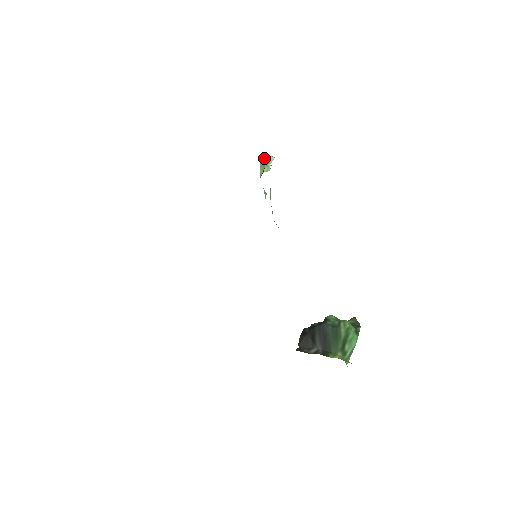
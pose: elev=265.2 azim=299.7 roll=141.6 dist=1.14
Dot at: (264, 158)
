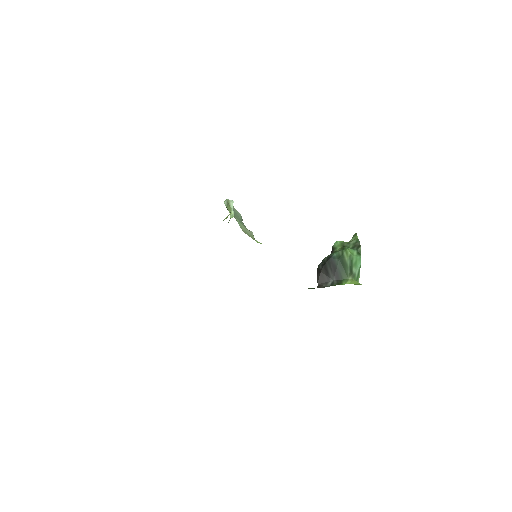
Dot at: (226, 204)
